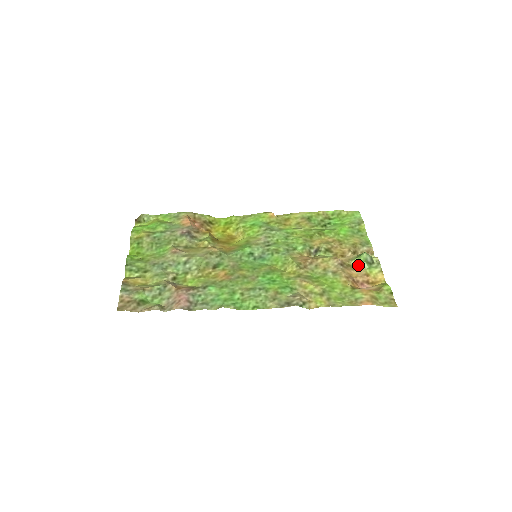
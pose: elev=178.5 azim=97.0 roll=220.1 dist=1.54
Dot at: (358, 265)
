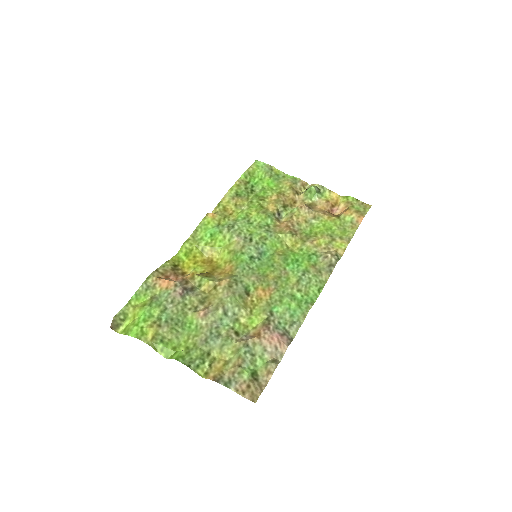
Dot at: (314, 200)
